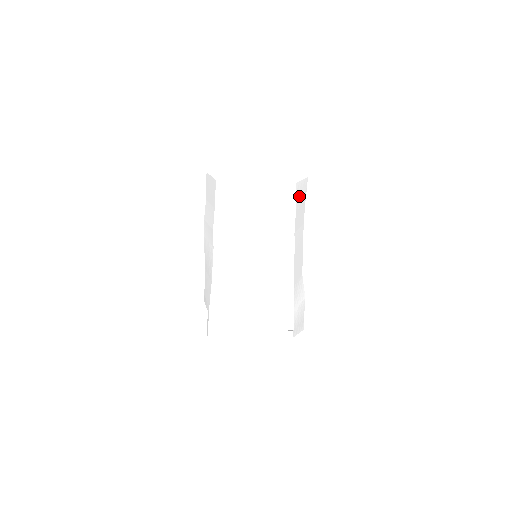
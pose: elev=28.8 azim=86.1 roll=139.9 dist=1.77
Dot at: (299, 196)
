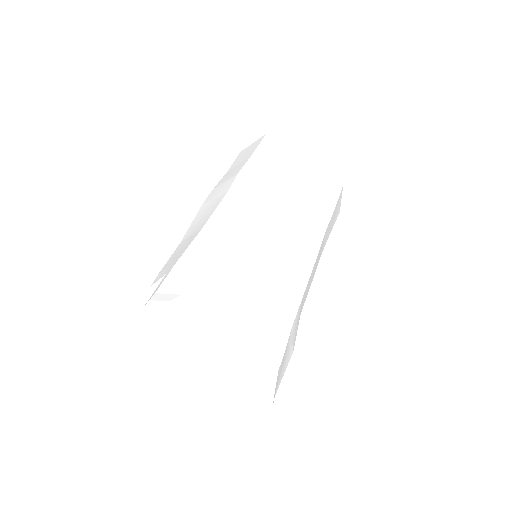
Dot at: (337, 206)
